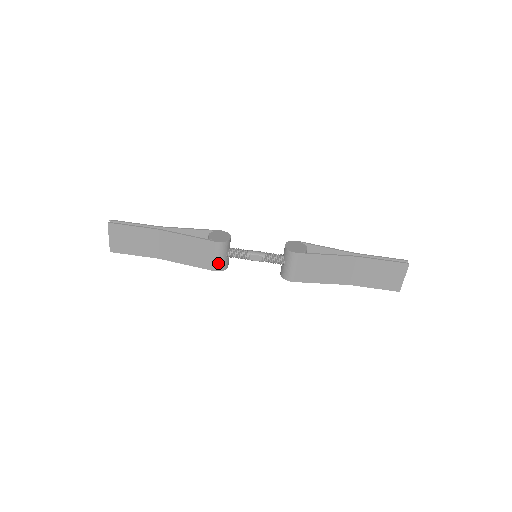
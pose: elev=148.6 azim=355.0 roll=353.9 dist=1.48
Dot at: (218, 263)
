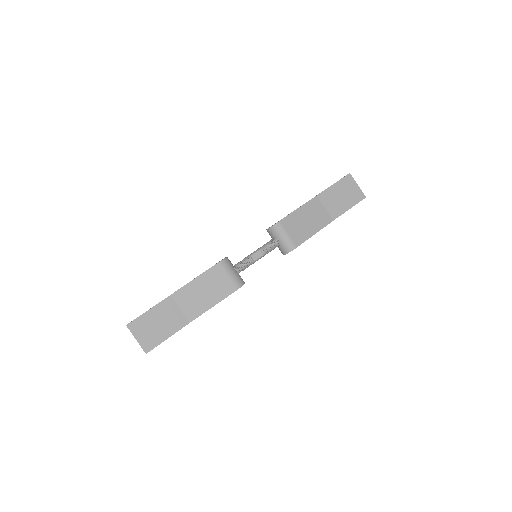
Dot at: (235, 280)
